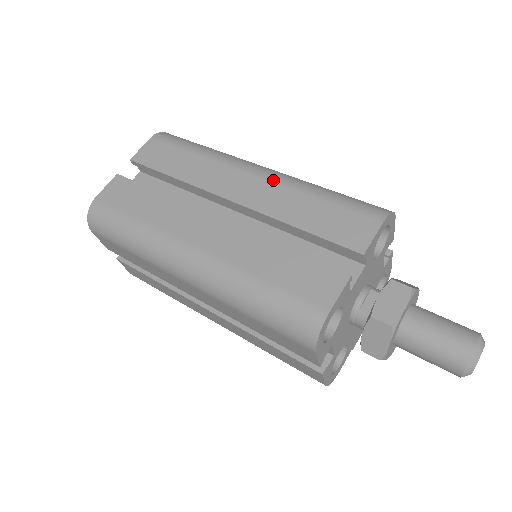
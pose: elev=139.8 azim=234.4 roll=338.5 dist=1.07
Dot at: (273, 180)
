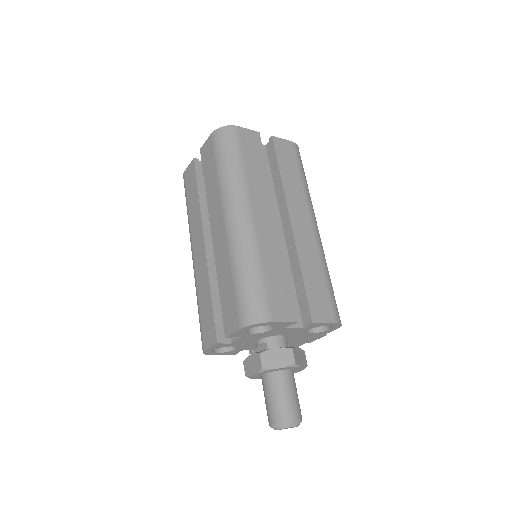
Dot at: (228, 239)
